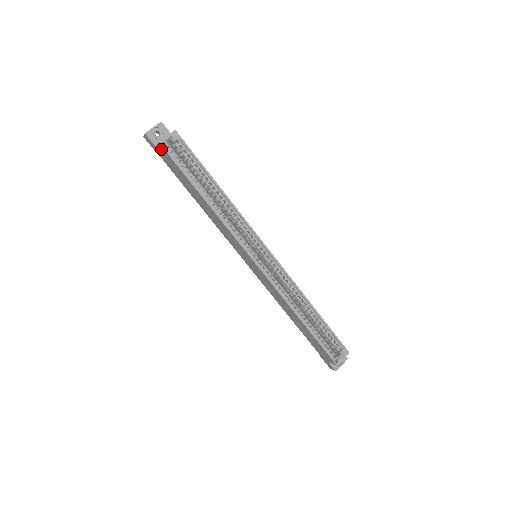
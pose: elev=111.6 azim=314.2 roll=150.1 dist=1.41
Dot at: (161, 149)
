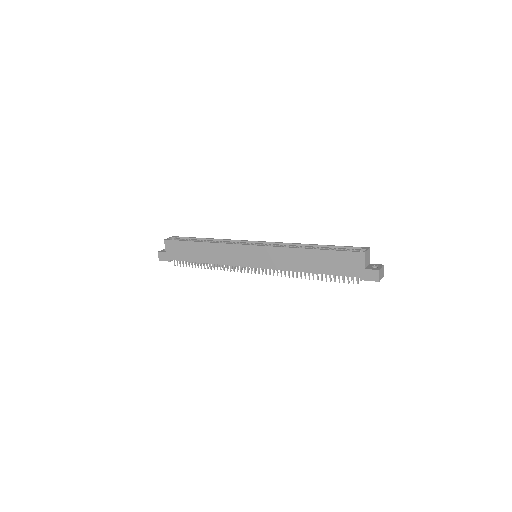
Dot at: (167, 245)
